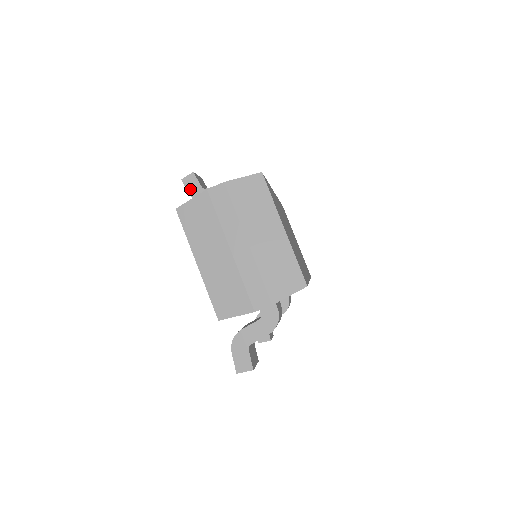
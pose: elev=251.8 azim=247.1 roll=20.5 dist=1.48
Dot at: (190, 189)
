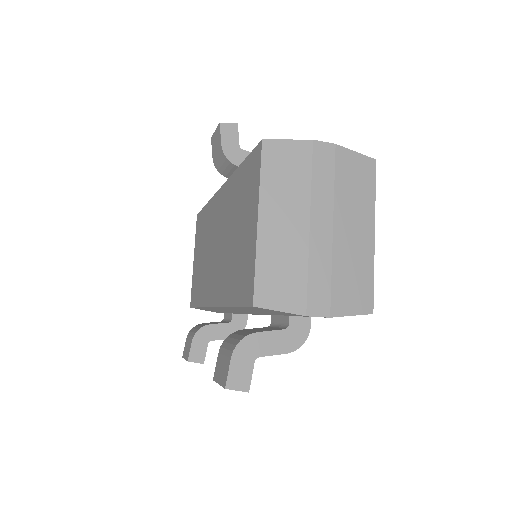
Dot at: (225, 139)
